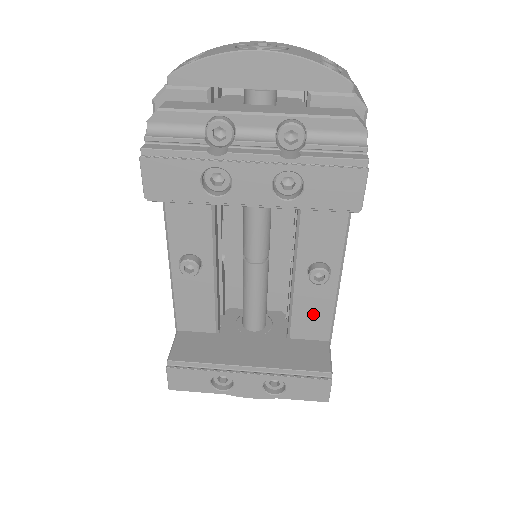
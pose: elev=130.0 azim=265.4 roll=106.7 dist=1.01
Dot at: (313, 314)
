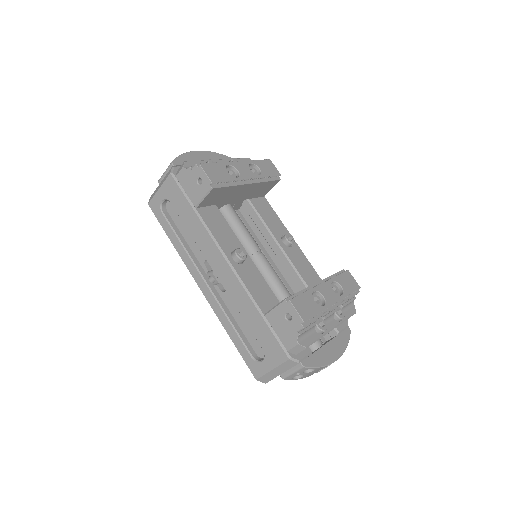
Dot at: (305, 268)
